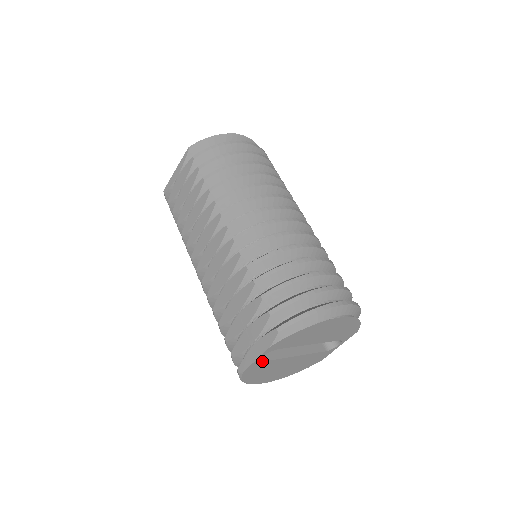
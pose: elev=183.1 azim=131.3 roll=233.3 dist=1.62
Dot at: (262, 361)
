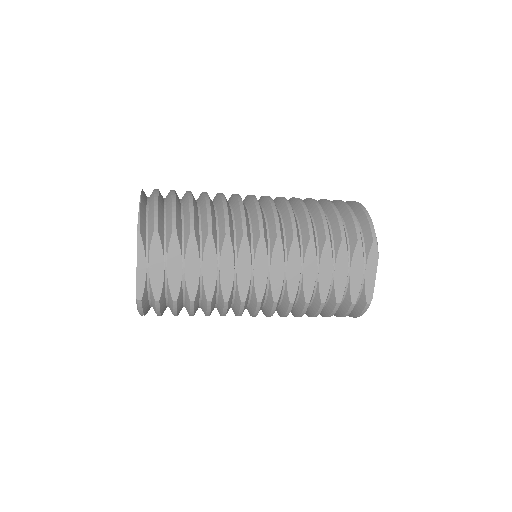
Dot at: occluded
